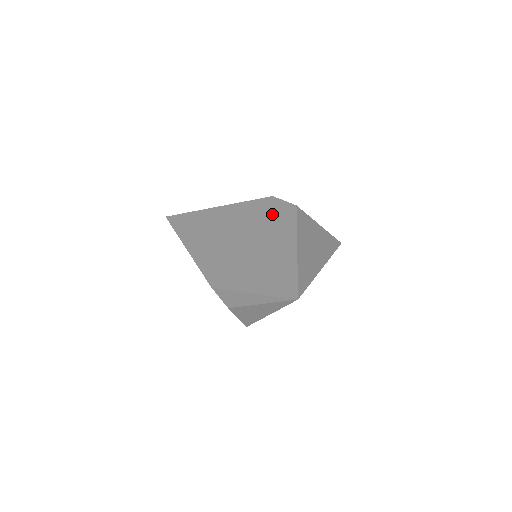
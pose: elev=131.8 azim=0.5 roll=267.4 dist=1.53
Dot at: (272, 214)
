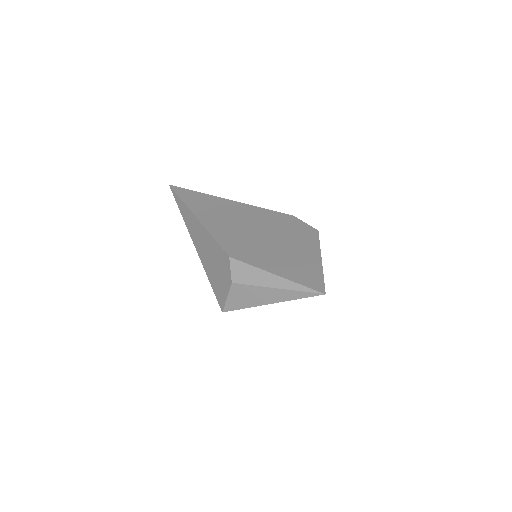
Dot at: (294, 227)
